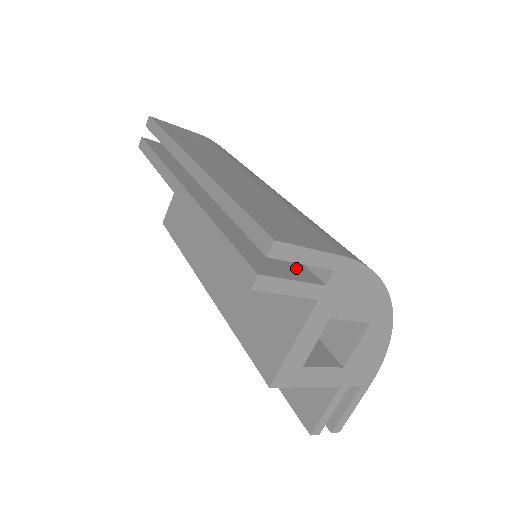
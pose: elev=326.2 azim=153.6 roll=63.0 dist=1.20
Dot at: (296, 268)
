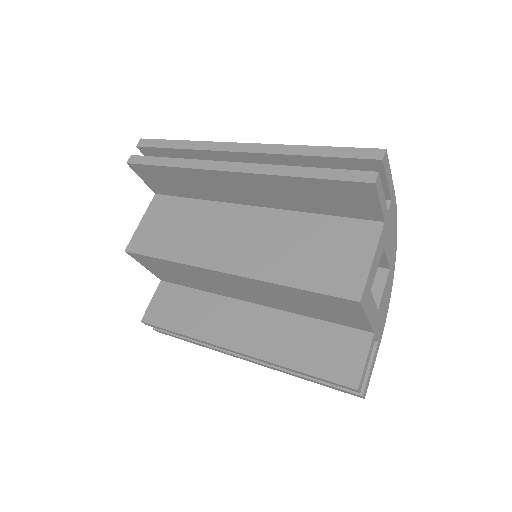
Dot at: occluded
